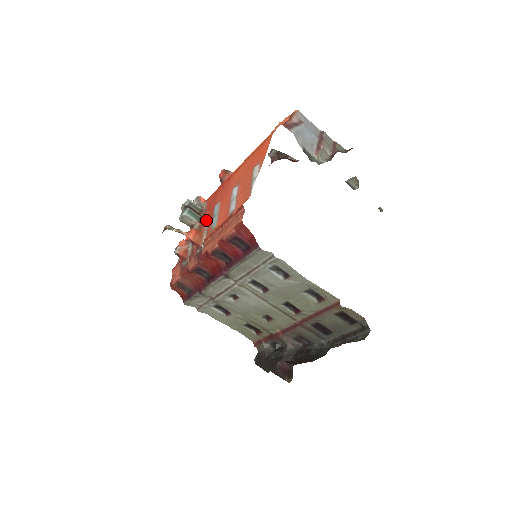
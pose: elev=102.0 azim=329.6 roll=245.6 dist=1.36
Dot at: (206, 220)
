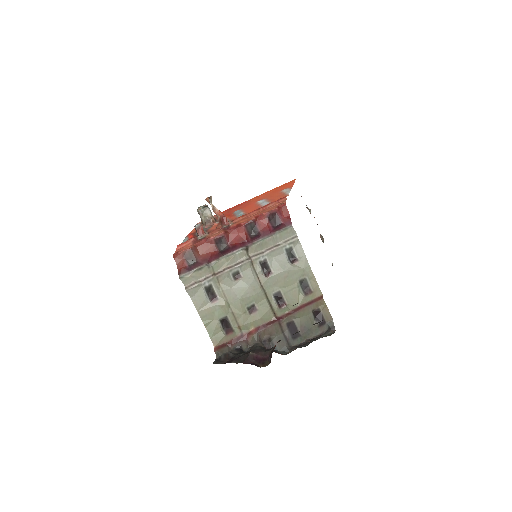
Dot at: occluded
